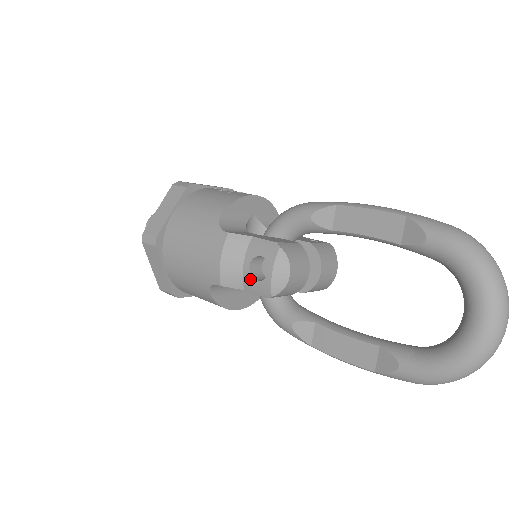
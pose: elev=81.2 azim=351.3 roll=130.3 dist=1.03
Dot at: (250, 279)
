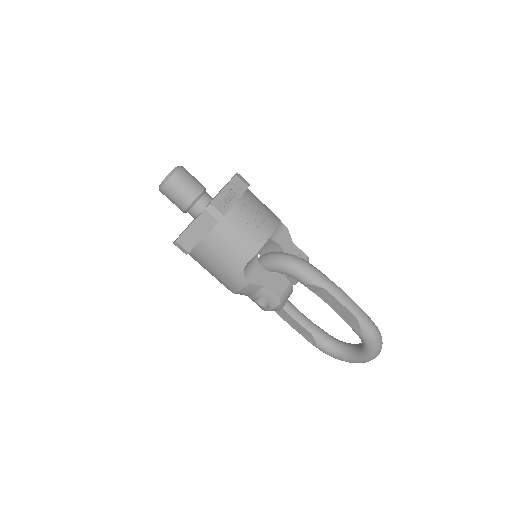
Dot at: (254, 300)
